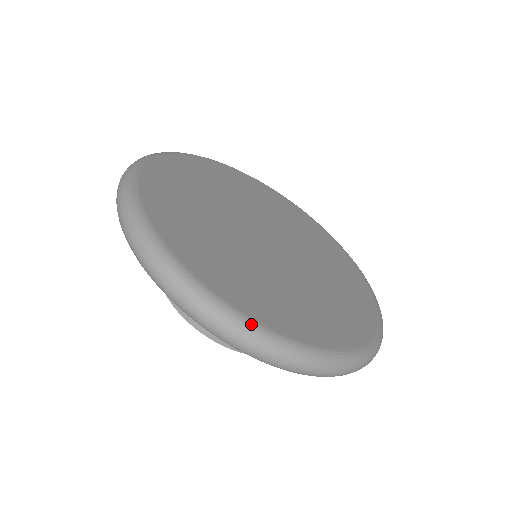
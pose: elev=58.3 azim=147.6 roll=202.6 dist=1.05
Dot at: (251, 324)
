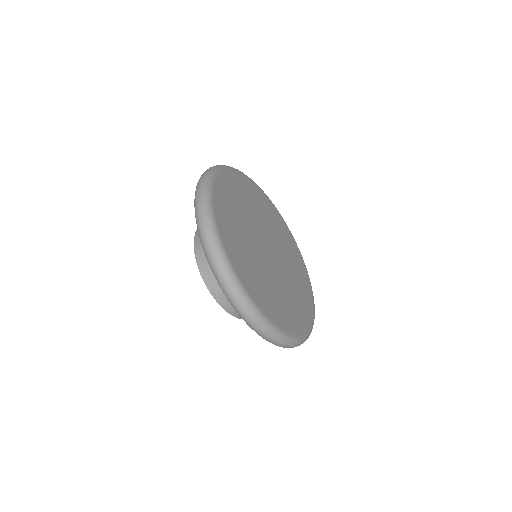
Dot at: (276, 328)
